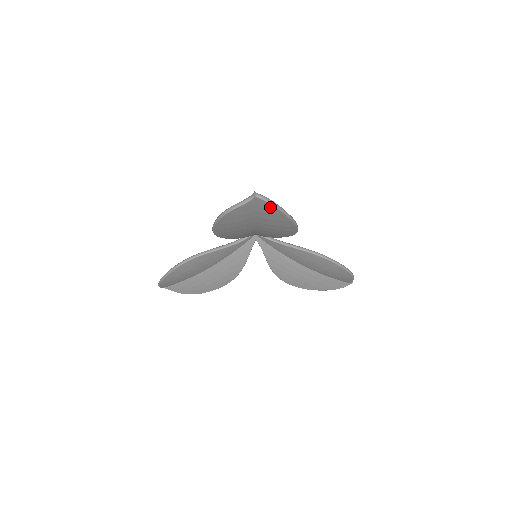
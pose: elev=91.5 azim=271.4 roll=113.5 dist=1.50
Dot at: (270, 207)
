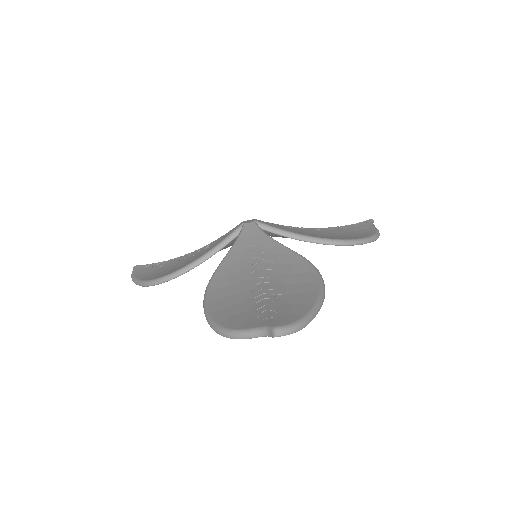
Dot at: occluded
